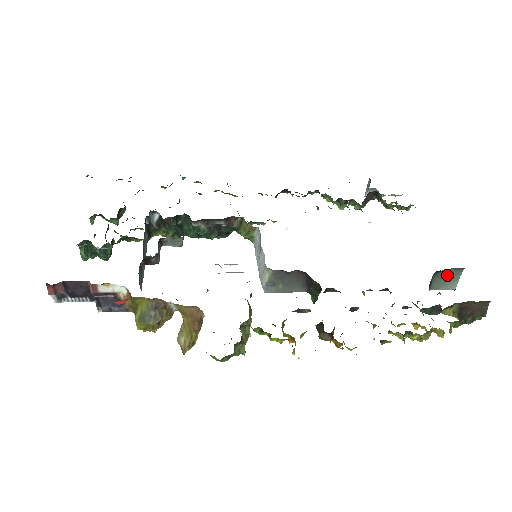
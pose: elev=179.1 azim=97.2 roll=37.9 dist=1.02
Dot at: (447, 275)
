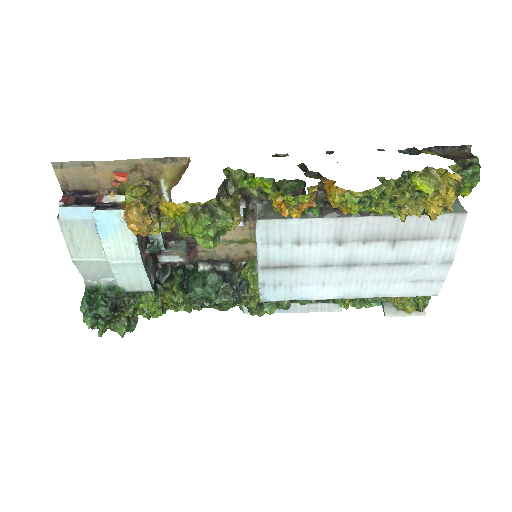
Dot at: occluded
